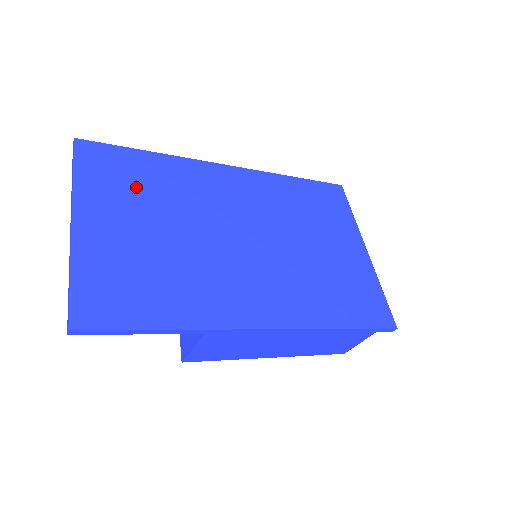
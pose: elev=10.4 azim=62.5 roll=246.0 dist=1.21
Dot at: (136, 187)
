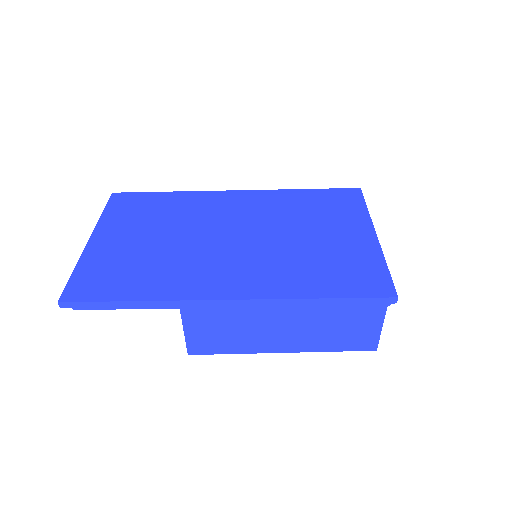
Dot at: (147, 214)
